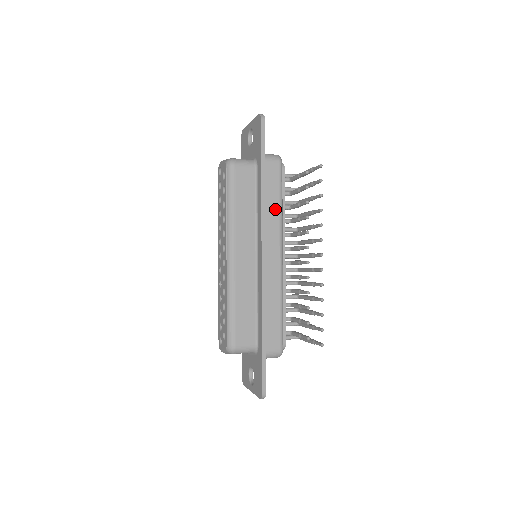
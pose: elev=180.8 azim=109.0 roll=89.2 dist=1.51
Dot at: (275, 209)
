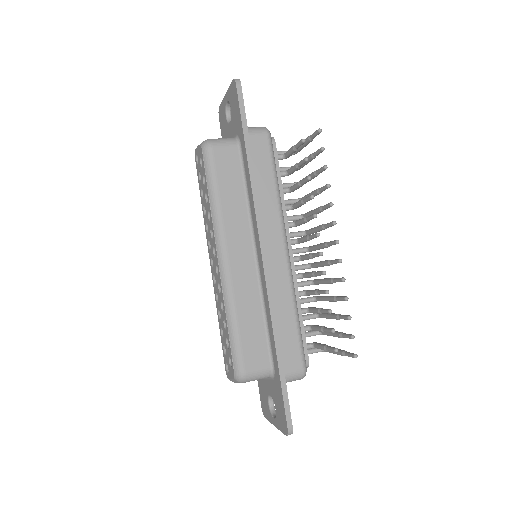
Dot at: (270, 193)
